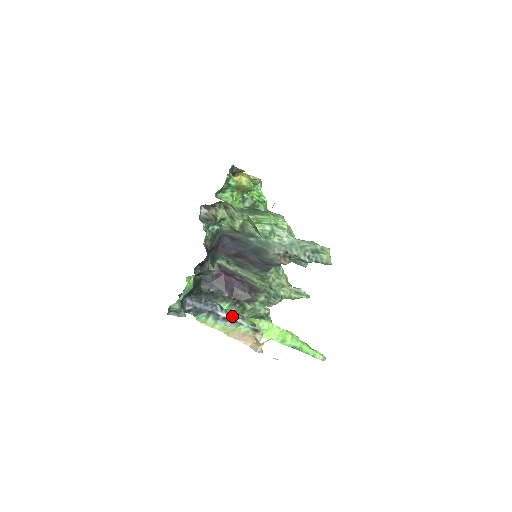
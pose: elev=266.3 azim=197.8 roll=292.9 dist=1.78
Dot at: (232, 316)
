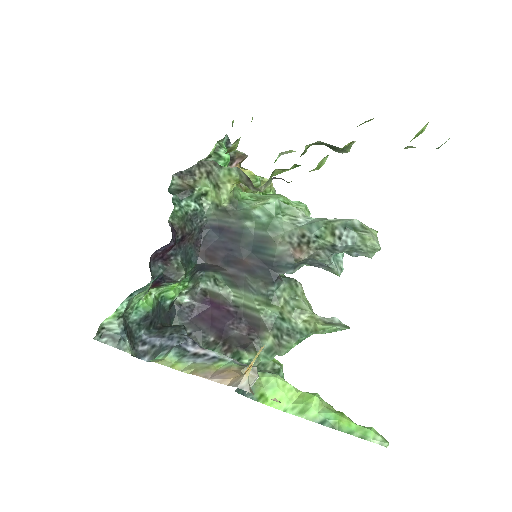
Dot at: (209, 350)
